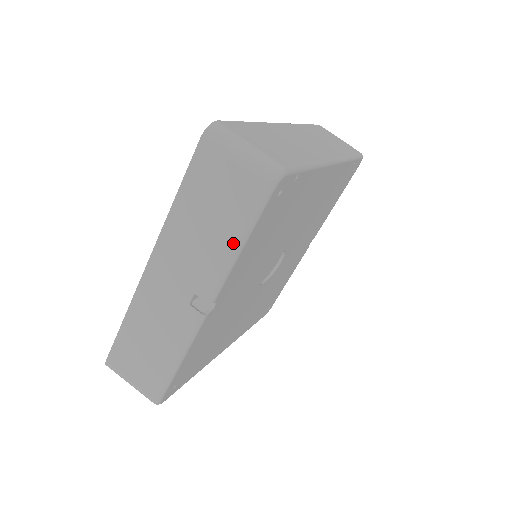
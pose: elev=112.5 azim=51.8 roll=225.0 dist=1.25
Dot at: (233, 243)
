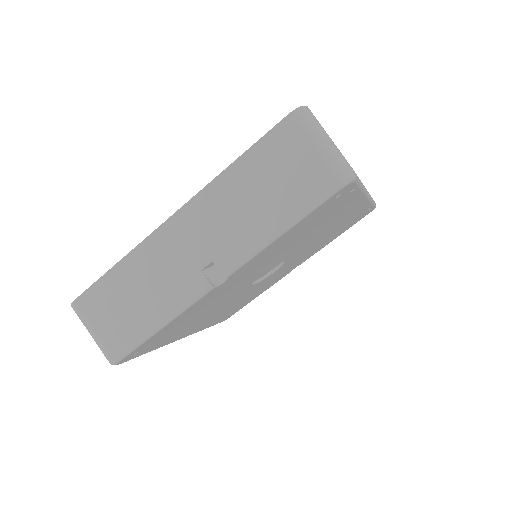
Dot at: (277, 225)
